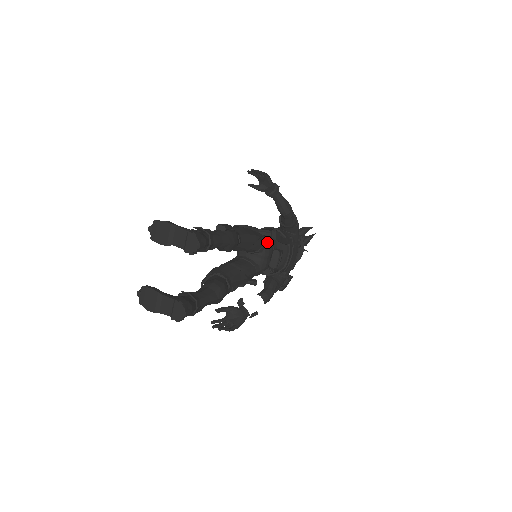
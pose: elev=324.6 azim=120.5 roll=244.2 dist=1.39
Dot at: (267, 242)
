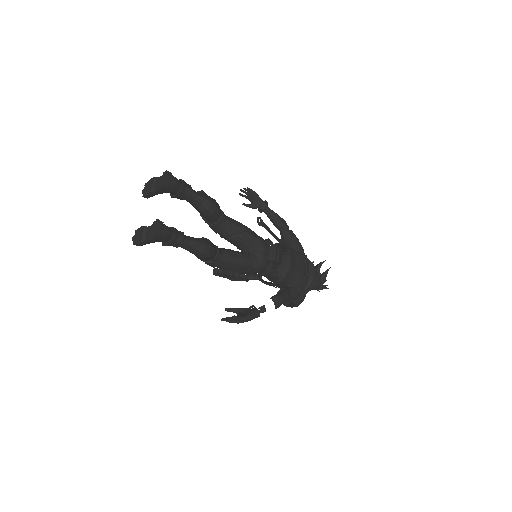
Dot at: (262, 239)
